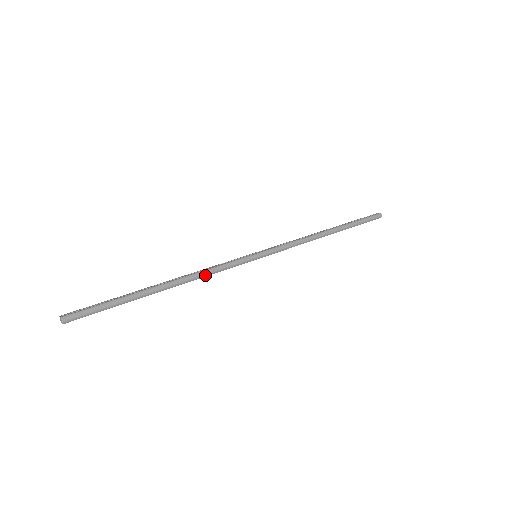
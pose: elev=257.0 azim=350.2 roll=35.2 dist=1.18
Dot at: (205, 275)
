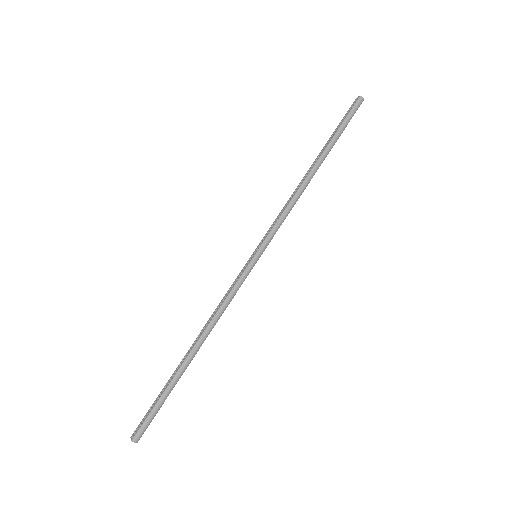
Dot at: (221, 314)
